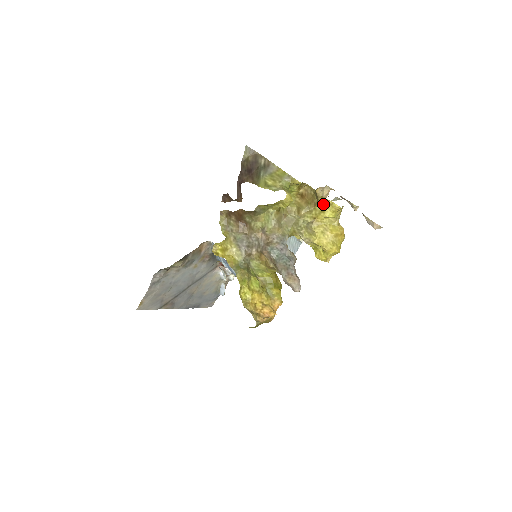
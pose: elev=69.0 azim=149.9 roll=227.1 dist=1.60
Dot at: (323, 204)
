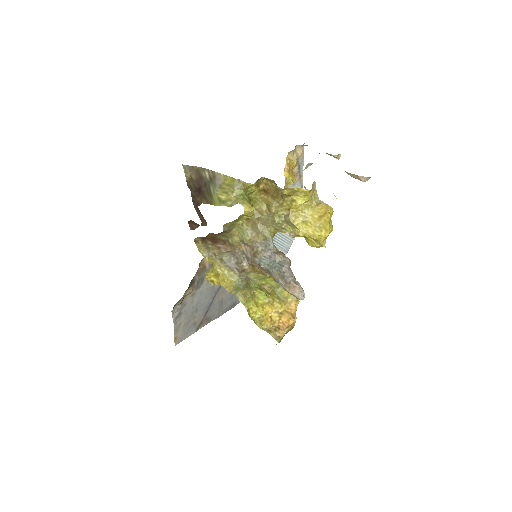
Dot at: (289, 194)
